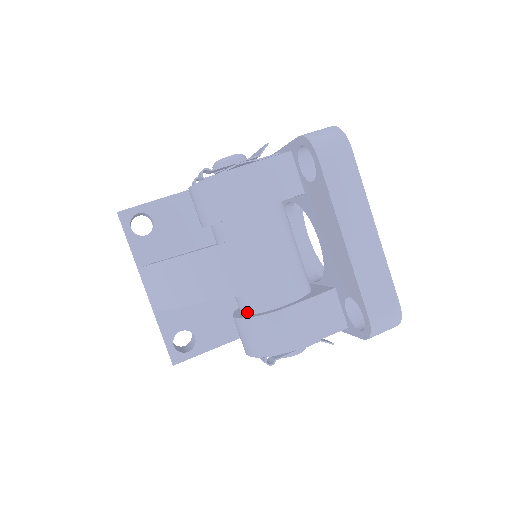
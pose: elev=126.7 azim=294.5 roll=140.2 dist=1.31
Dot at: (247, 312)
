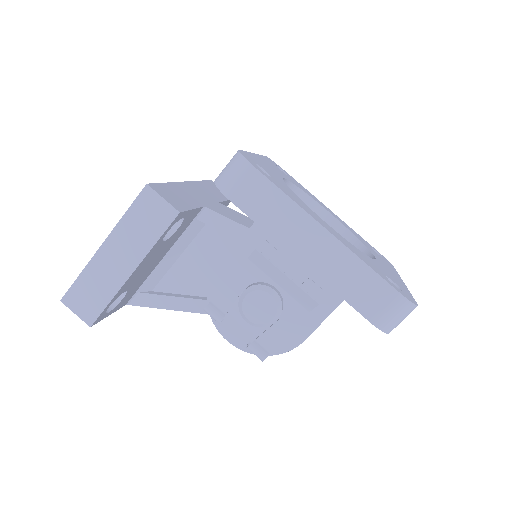
Dot at: occluded
